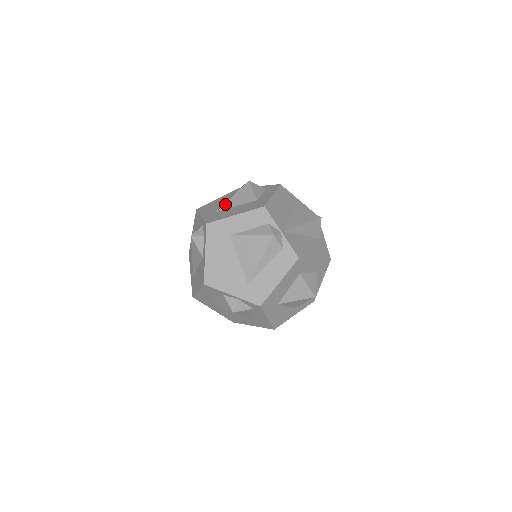
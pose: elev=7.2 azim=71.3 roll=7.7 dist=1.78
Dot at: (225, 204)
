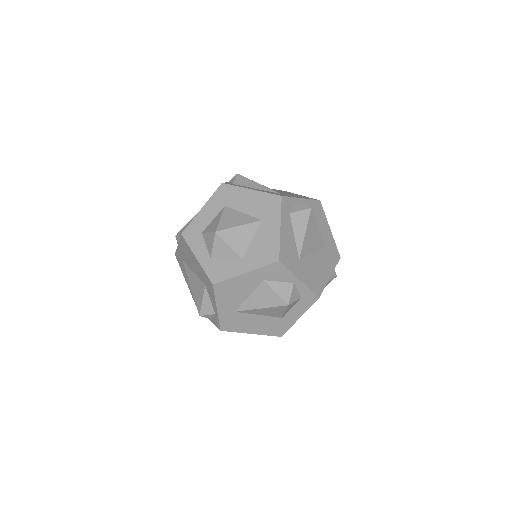
Dot at: (248, 311)
